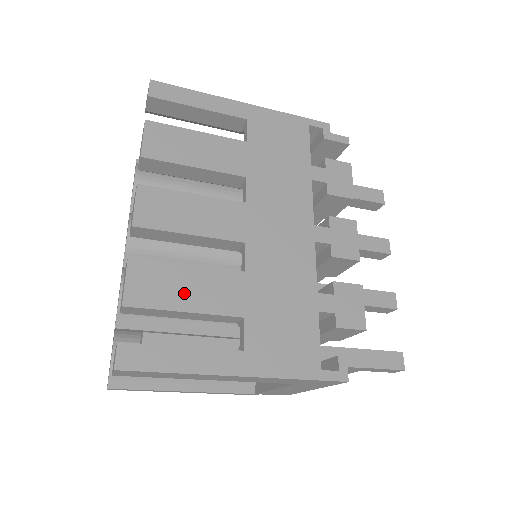
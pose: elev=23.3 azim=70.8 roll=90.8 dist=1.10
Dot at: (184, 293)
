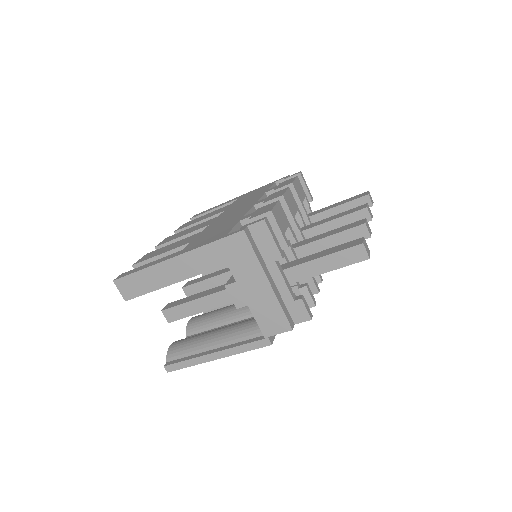
Dot at: (164, 250)
